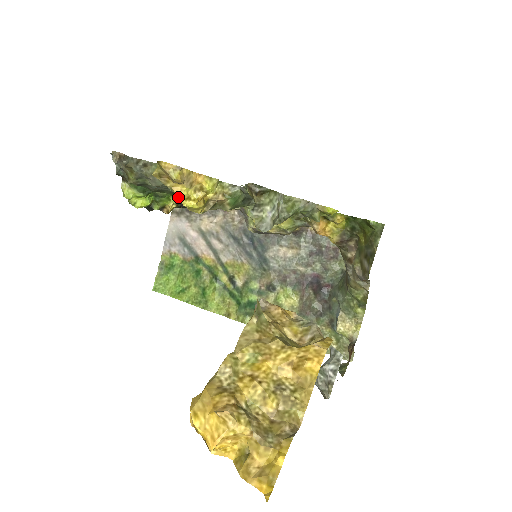
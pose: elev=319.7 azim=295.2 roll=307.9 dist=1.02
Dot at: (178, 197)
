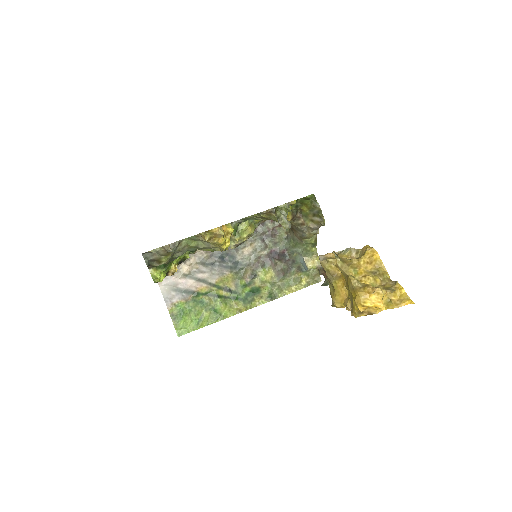
Dot at: (220, 246)
